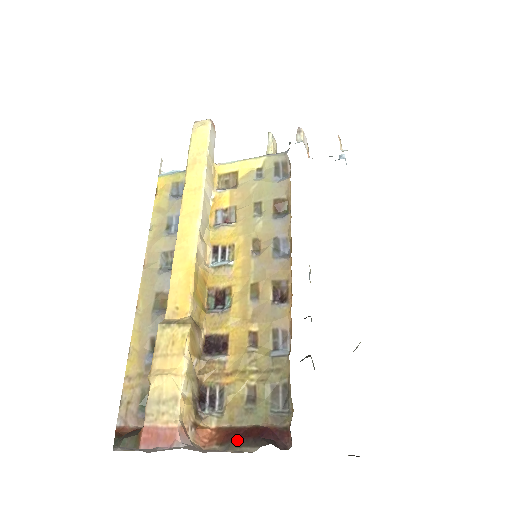
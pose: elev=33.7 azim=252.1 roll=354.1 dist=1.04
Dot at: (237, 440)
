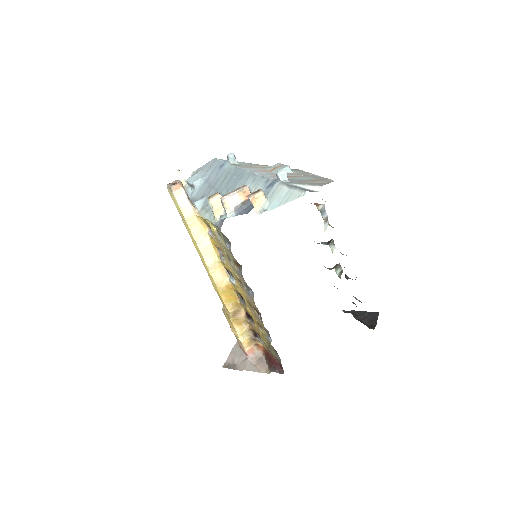
Dot at: (268, 360)
